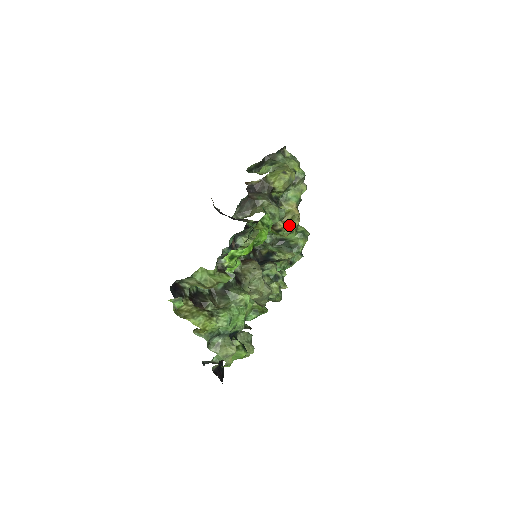
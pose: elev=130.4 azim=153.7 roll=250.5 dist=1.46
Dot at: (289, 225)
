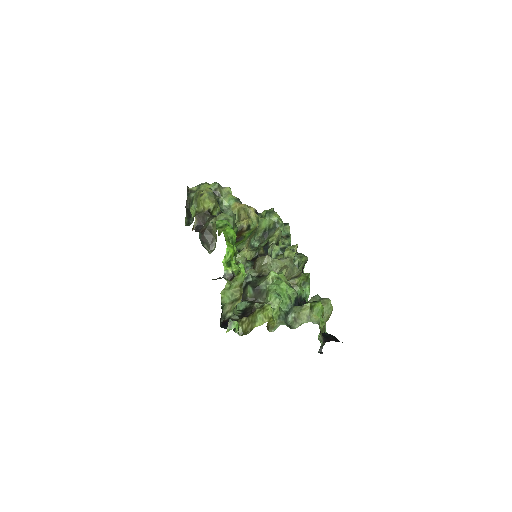
Dot at: (250, 217)
